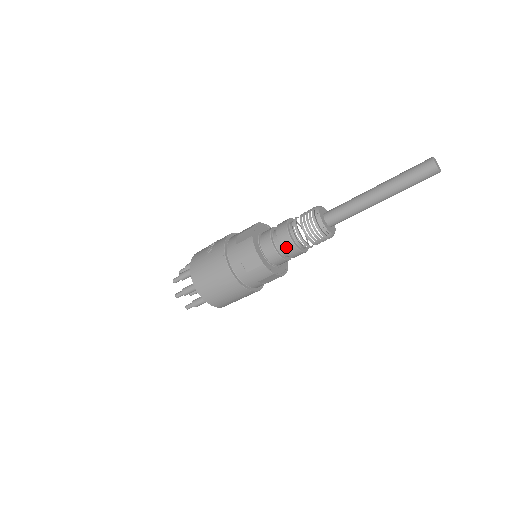
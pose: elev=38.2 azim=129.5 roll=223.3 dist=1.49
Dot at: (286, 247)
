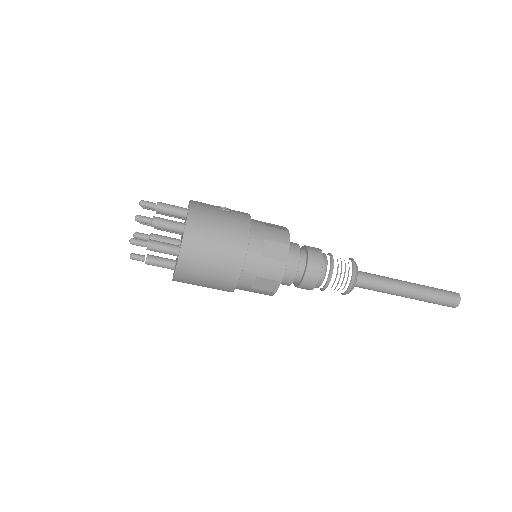
Dot at: (312, 267)
